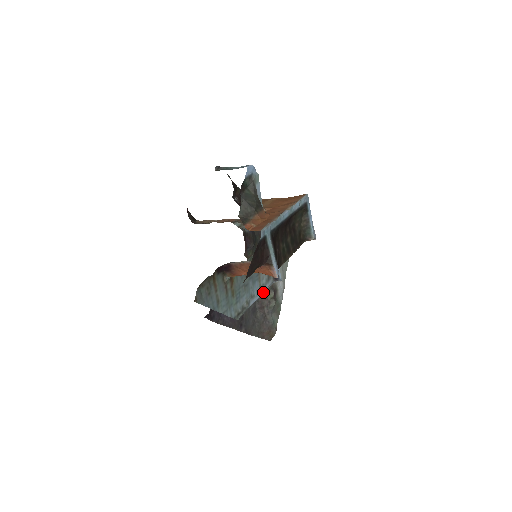
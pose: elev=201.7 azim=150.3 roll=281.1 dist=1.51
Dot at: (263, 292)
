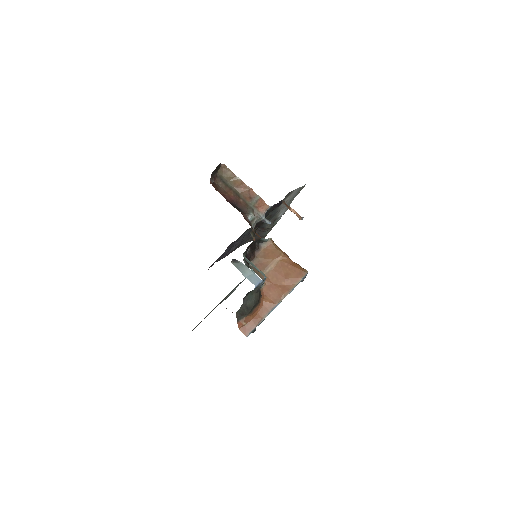
Dot at: occluded
